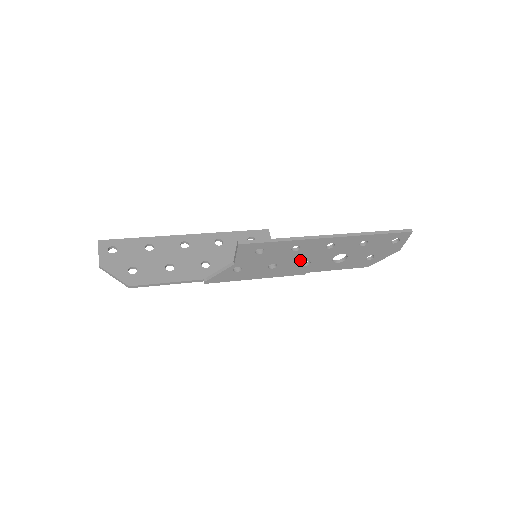
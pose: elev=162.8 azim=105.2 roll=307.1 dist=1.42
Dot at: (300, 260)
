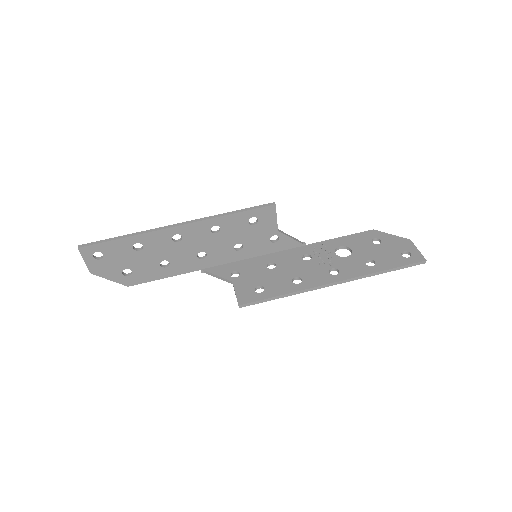
Dot at: (301, 266)
